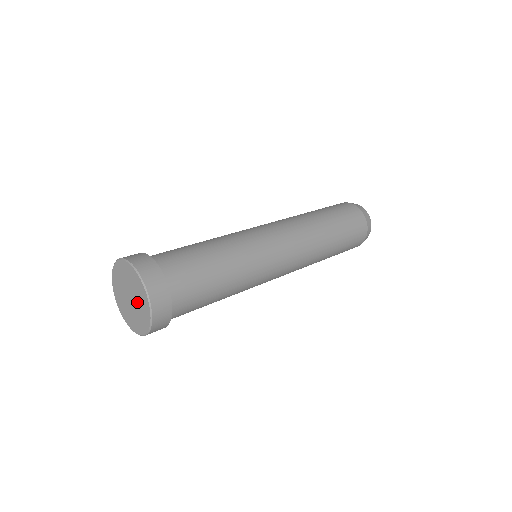
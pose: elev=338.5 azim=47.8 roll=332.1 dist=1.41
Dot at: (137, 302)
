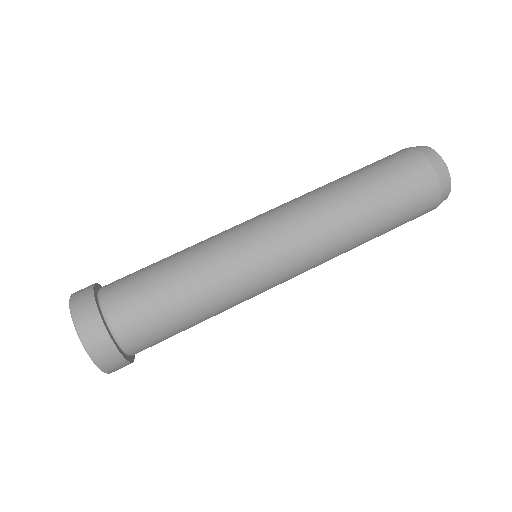
Dot at: occluded
